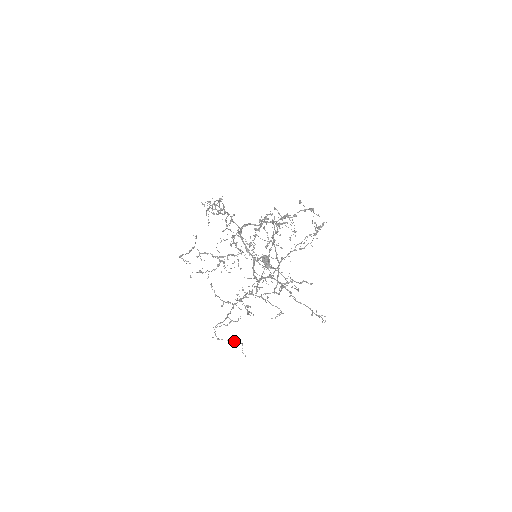
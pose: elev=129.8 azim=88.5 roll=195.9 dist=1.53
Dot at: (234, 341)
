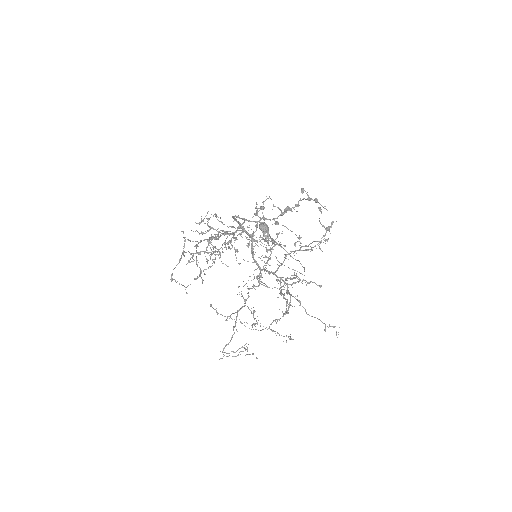
Dot at: occluded
